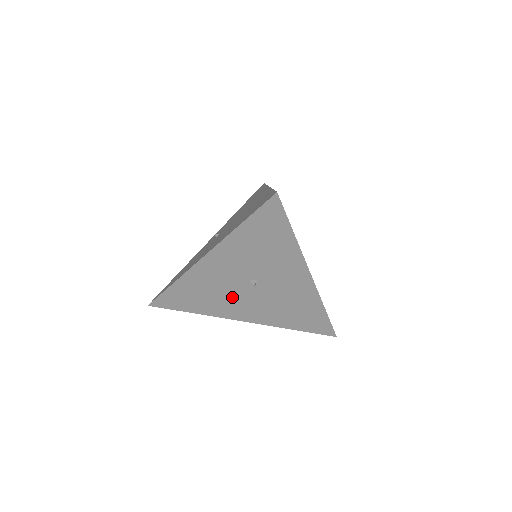
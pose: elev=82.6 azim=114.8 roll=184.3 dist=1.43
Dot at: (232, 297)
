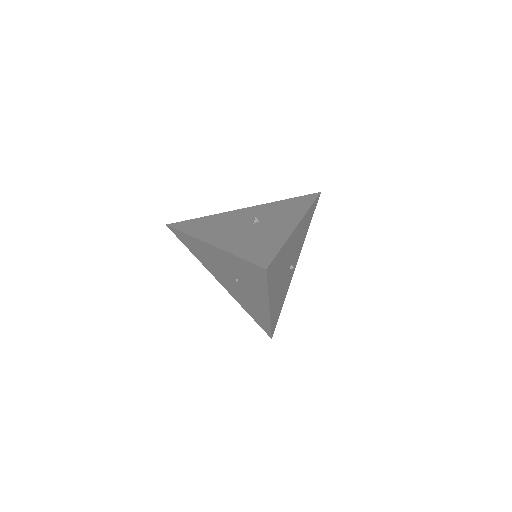
Dot at: (227, 228)
